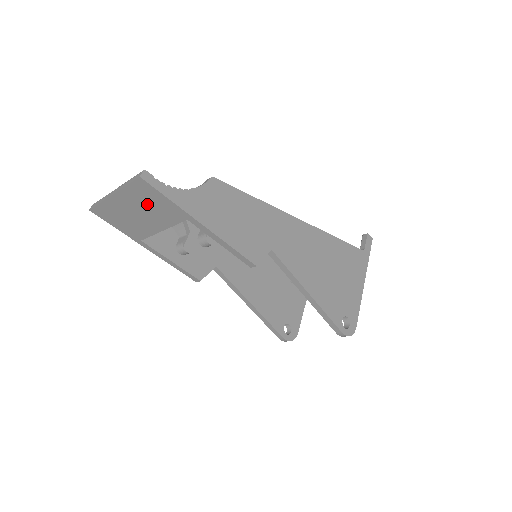
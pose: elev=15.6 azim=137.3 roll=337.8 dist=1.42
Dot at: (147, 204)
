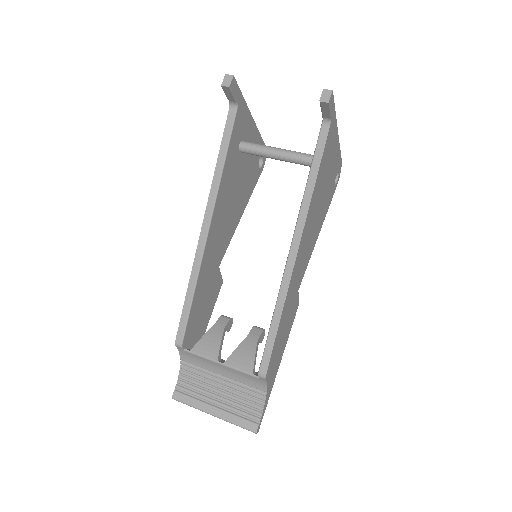
Dot at: occluded
